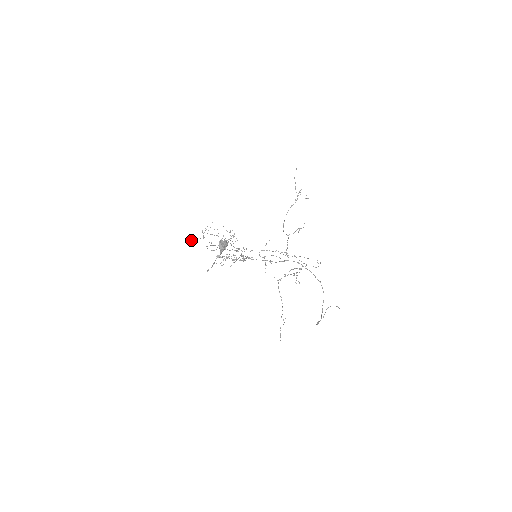
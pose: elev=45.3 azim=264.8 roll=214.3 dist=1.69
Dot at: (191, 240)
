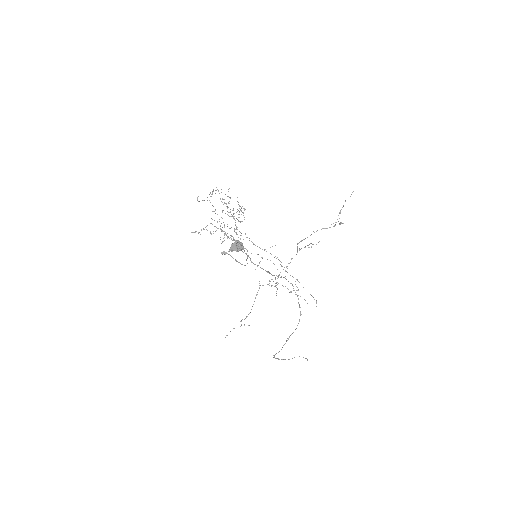
Dot at: (197, 198)
